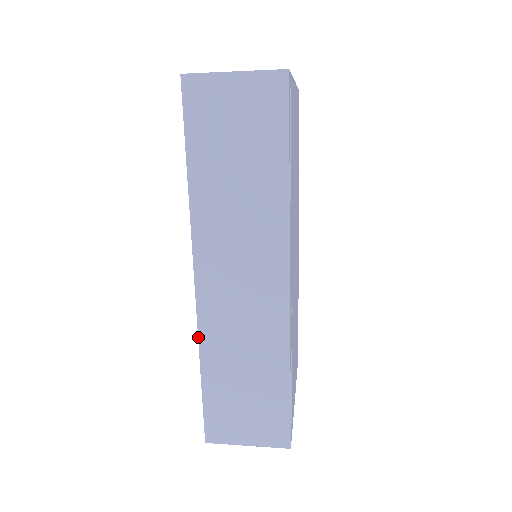
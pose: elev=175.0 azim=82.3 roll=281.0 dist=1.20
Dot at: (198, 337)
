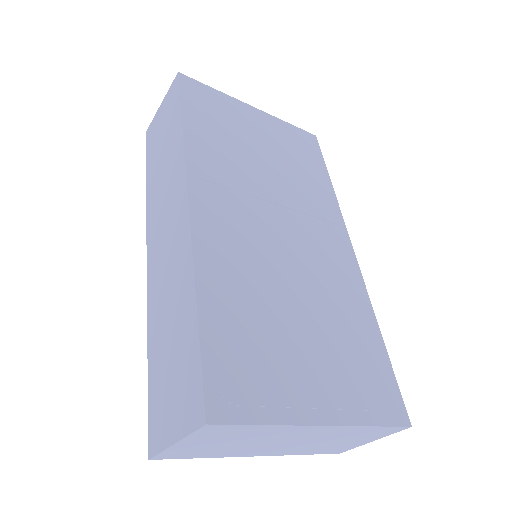
Dot at: (147, 312)
